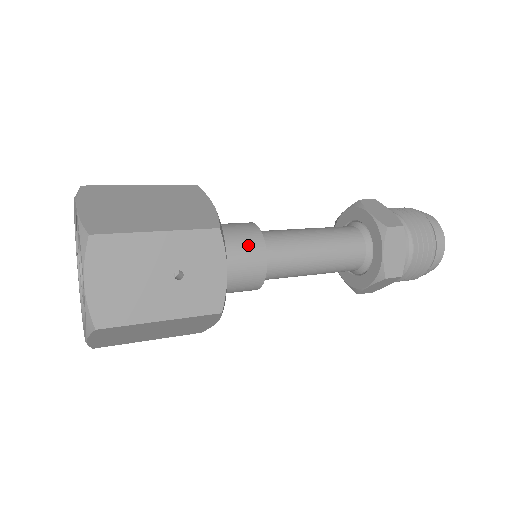
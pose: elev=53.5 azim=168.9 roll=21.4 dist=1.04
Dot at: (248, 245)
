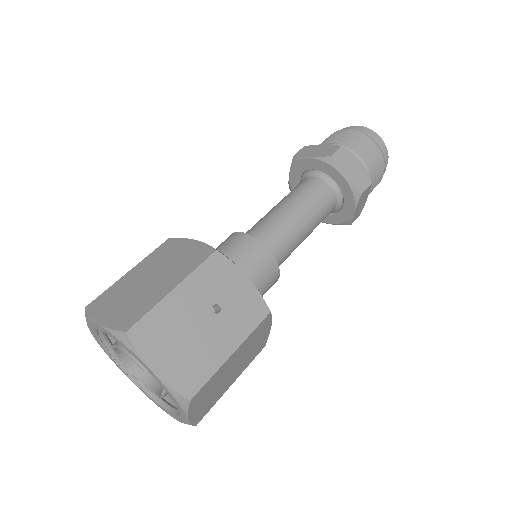
Dot at: (245, 250)
